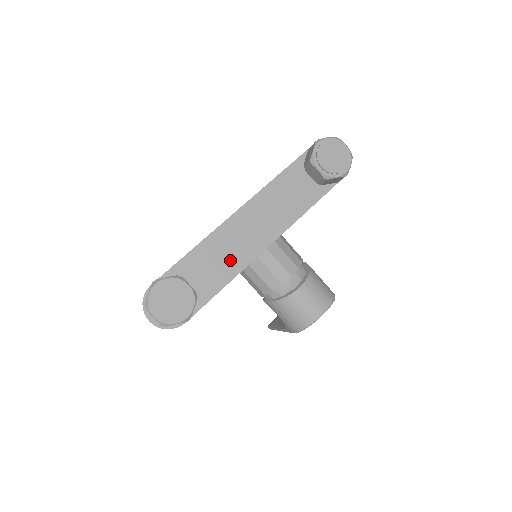
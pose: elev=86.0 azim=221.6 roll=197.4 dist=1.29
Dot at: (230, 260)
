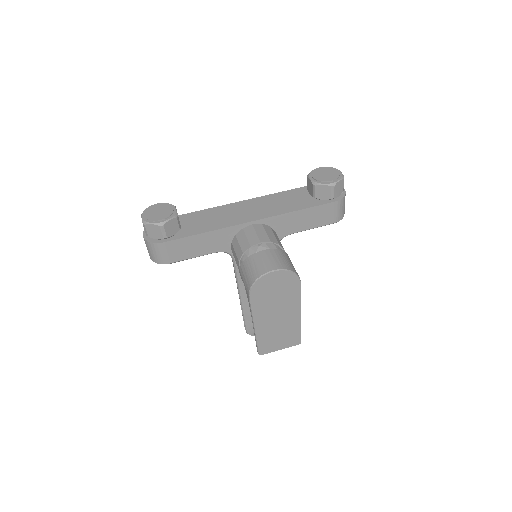
Dot at: (220, 221)
